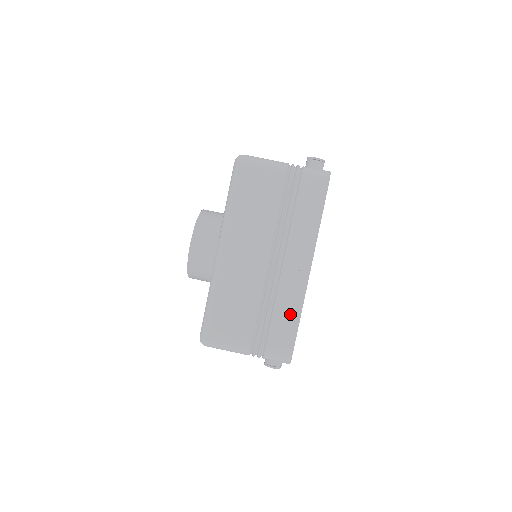
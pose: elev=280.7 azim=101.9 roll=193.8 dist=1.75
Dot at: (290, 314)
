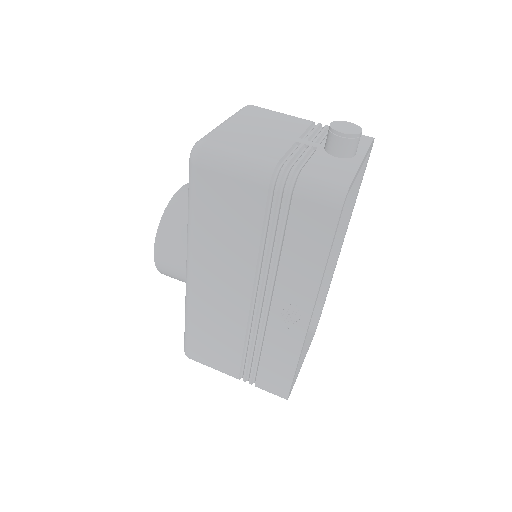
Dot at: (283, 360)
